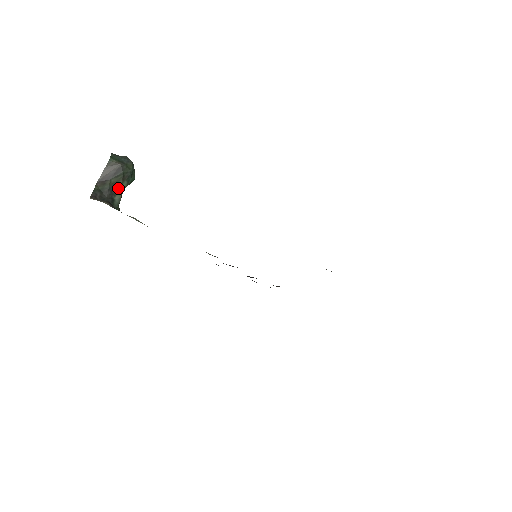
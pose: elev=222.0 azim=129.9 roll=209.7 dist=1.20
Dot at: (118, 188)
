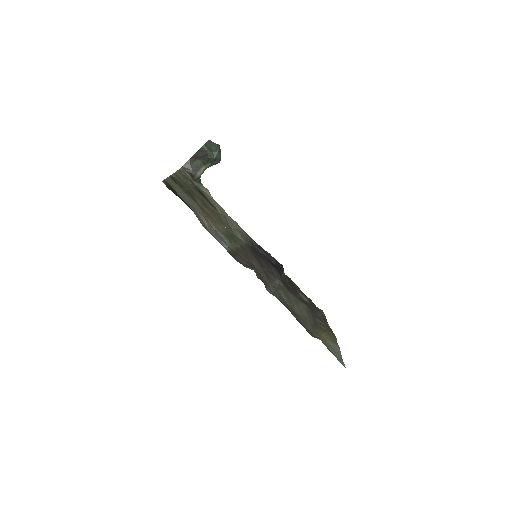
Dot at: (203, 166)
